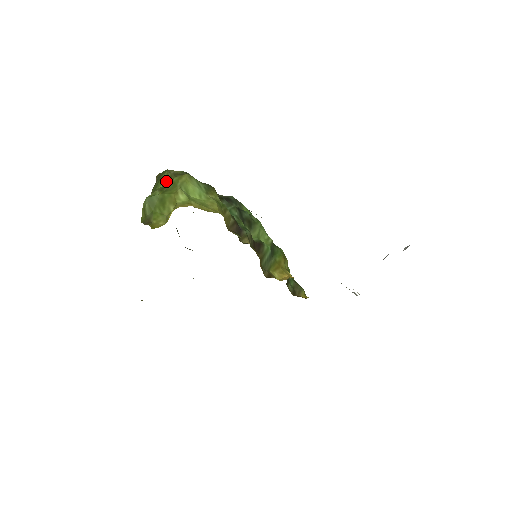
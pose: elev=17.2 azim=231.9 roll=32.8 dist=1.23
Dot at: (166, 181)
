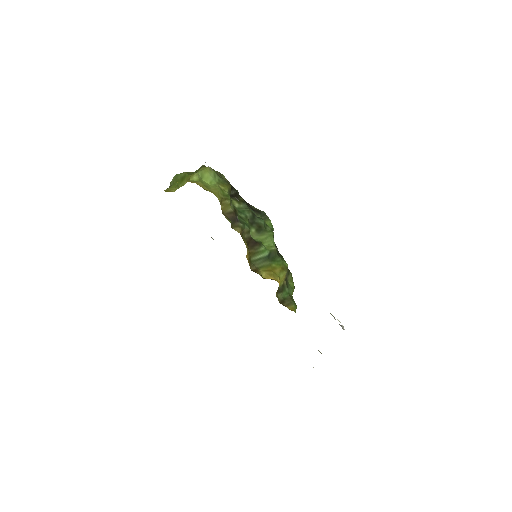
Dot at: occluded
